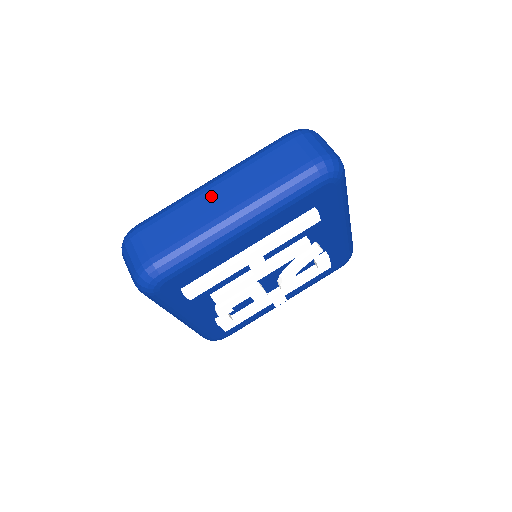
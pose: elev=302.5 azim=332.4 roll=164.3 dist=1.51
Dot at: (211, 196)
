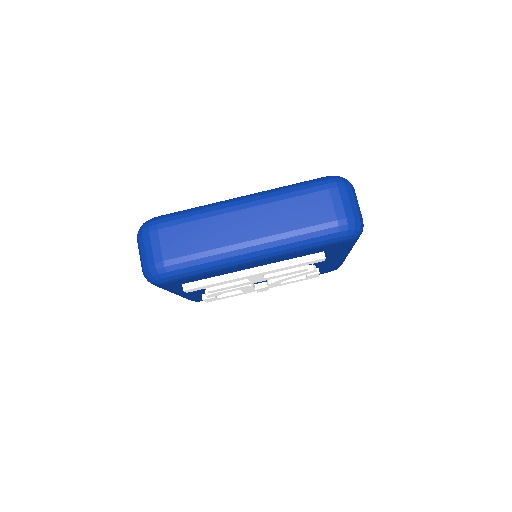
Dot at: (235, 219)
